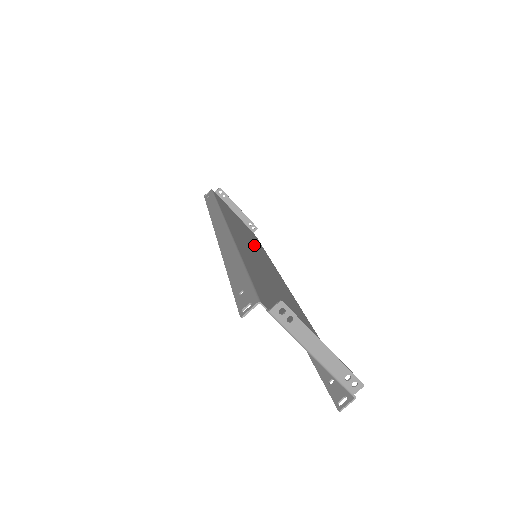
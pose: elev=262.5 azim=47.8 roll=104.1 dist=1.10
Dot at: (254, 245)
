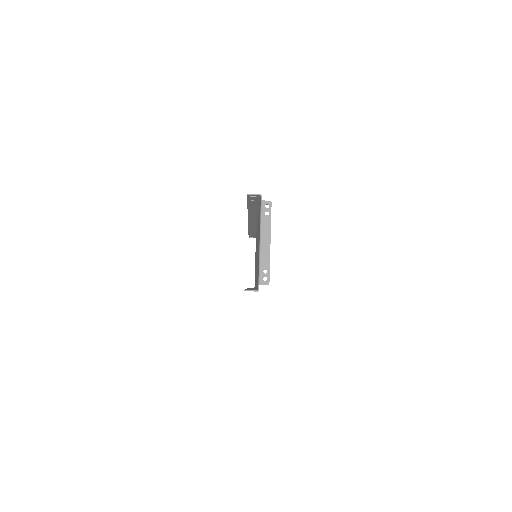
Dot at: occluded
